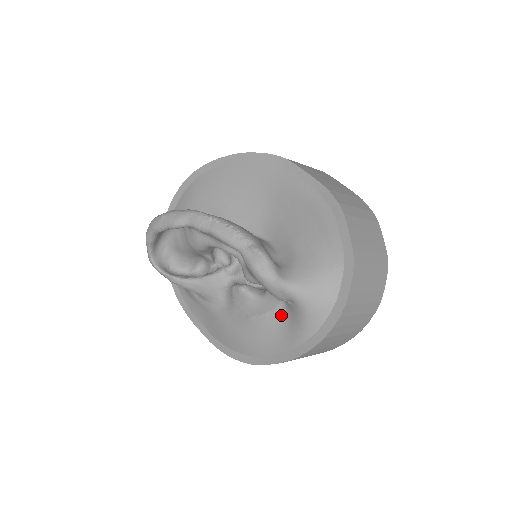
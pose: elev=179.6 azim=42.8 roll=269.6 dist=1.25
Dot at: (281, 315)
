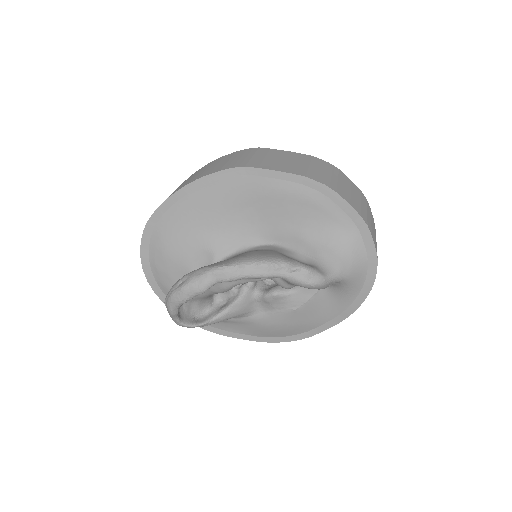
Dot at: (323, 293)
